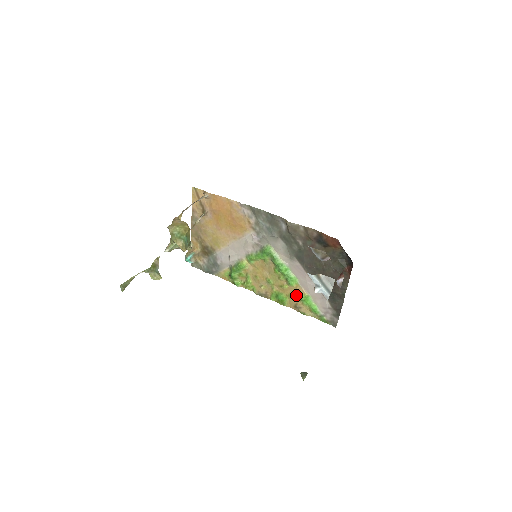
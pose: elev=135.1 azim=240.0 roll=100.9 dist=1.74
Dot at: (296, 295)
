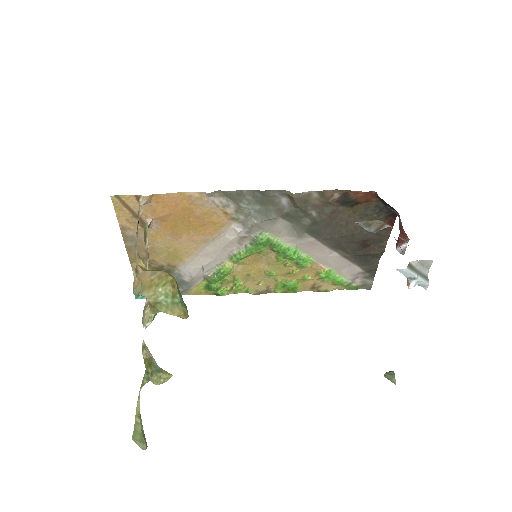
Dot at: (312, 275)
